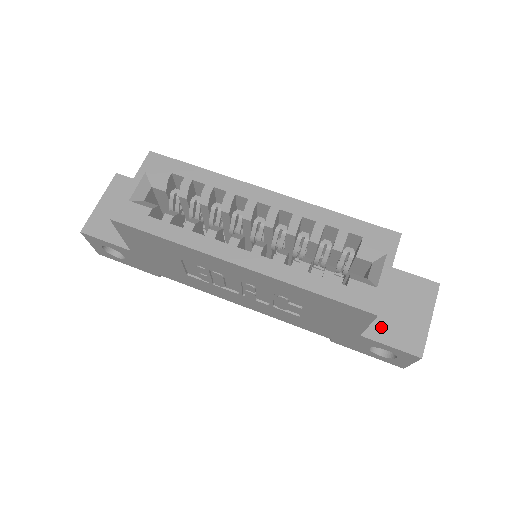
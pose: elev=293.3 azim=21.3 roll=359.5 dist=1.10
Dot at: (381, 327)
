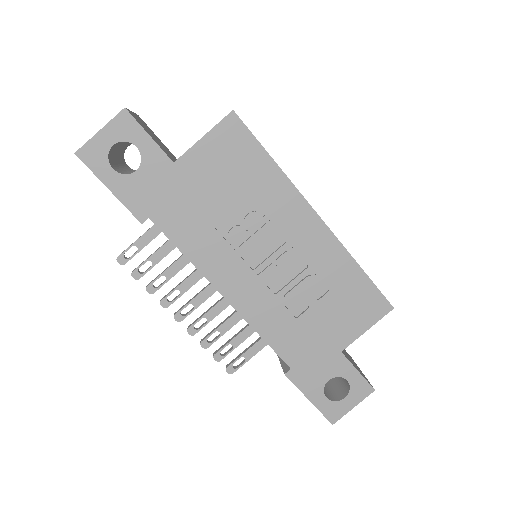
Dot at: (346, 356)
